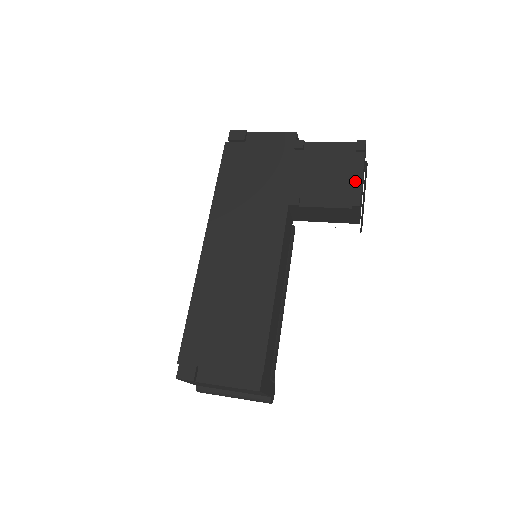
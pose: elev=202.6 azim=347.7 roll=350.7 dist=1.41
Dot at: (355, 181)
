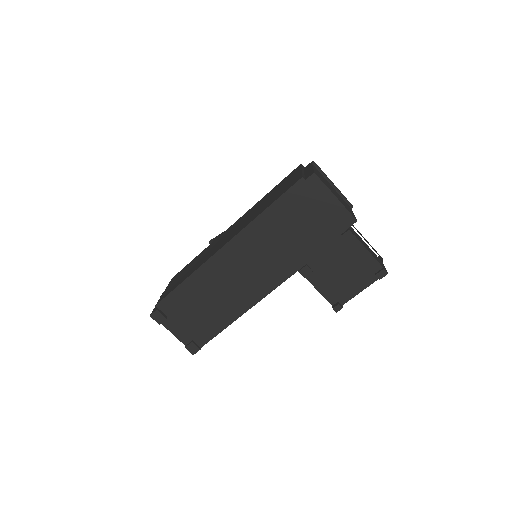
Dot at: (352, 292)
